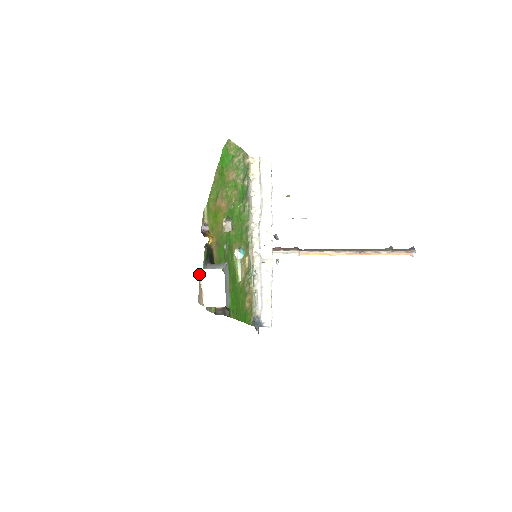
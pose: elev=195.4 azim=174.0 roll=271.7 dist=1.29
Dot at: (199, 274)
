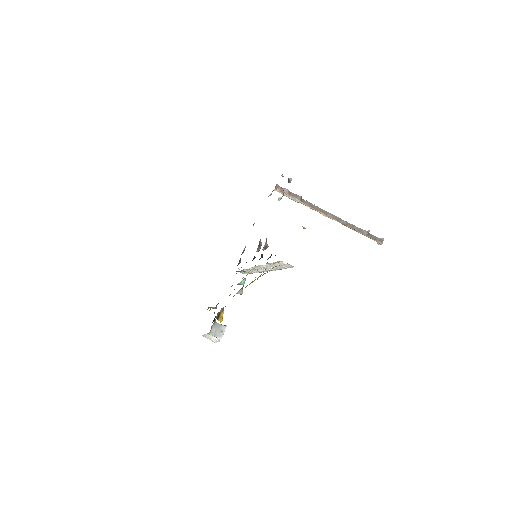
Dot at: occluded
